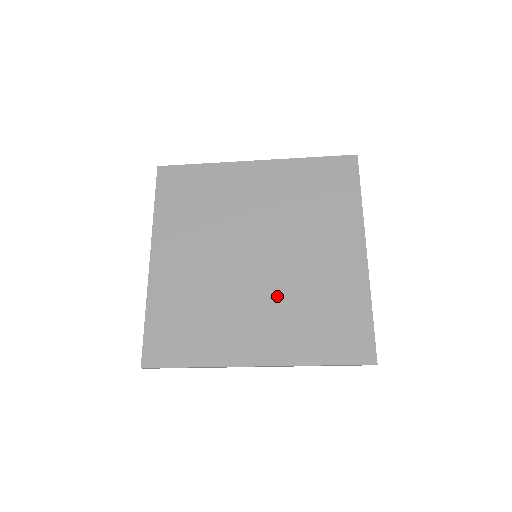
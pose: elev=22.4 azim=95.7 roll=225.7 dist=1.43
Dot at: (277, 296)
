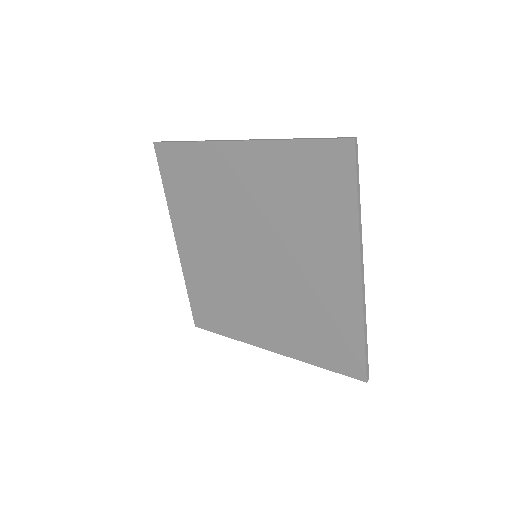
Dot at: (277, 300)
